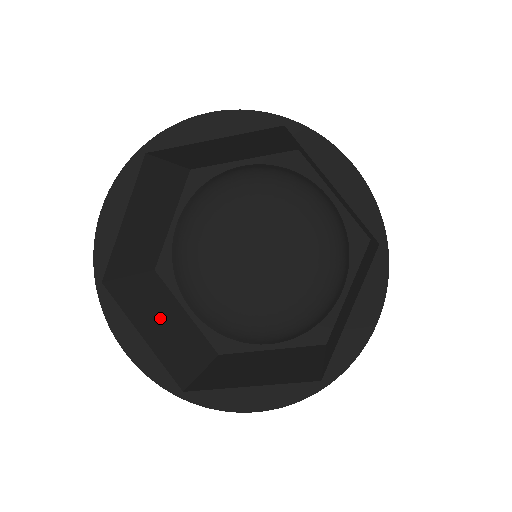
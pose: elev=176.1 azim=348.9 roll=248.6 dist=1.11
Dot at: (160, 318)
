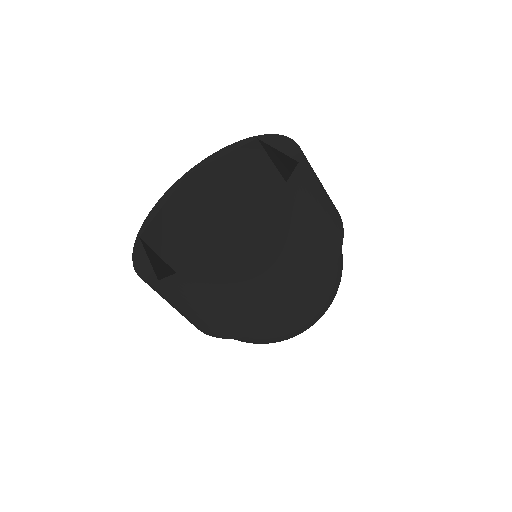
Dot at: occluded
